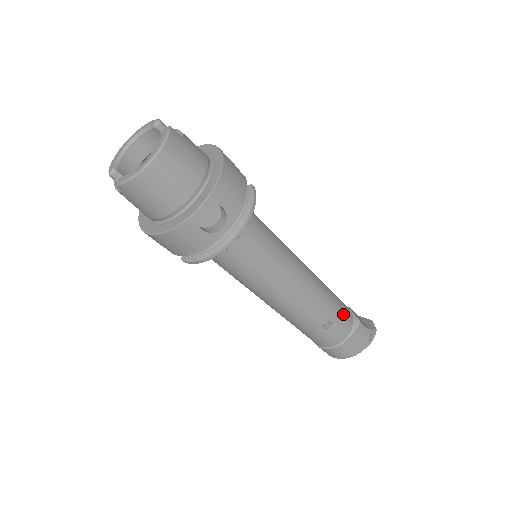
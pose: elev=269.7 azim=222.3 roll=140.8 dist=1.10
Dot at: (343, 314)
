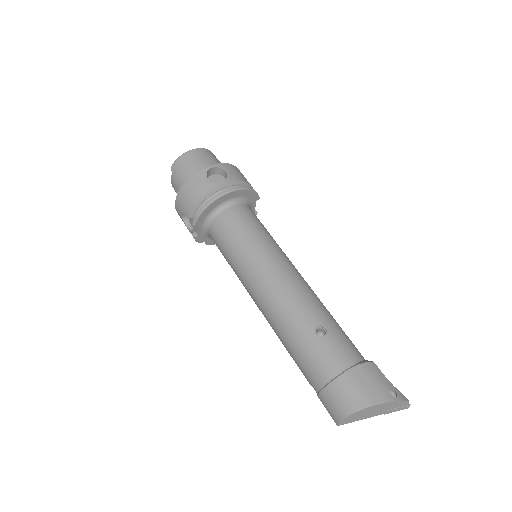
Dot at: (346, 339)
